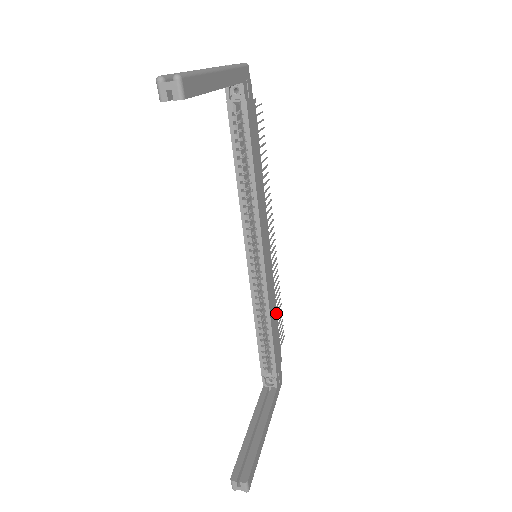
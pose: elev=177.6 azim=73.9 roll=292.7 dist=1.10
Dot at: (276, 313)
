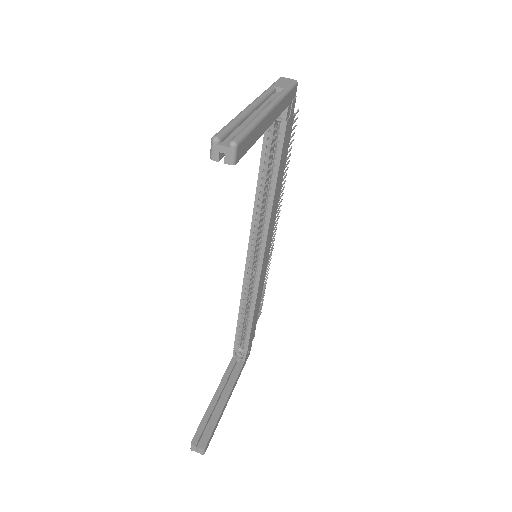
Dot at: (260, 301)
